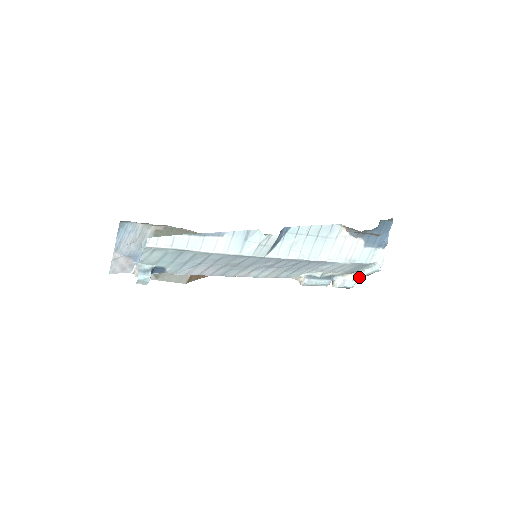
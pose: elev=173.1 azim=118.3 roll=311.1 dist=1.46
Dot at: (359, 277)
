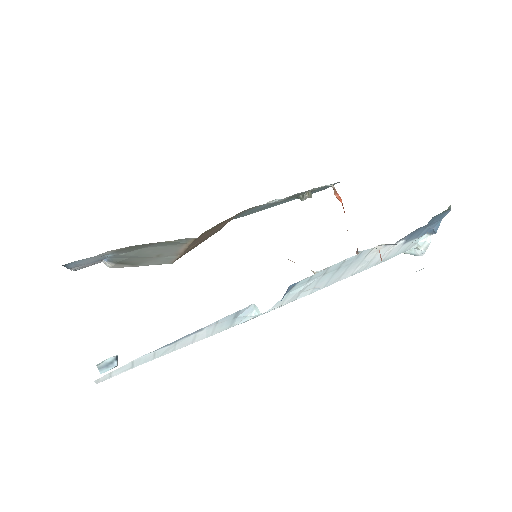
Dot at: occluded
